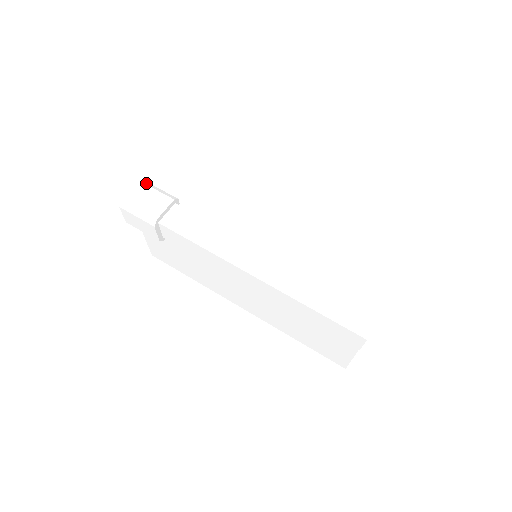
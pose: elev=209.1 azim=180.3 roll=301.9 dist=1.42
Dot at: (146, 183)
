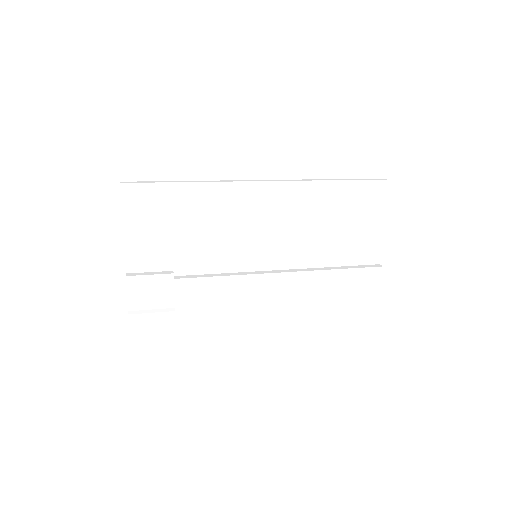
Dot at: (133, 280)
